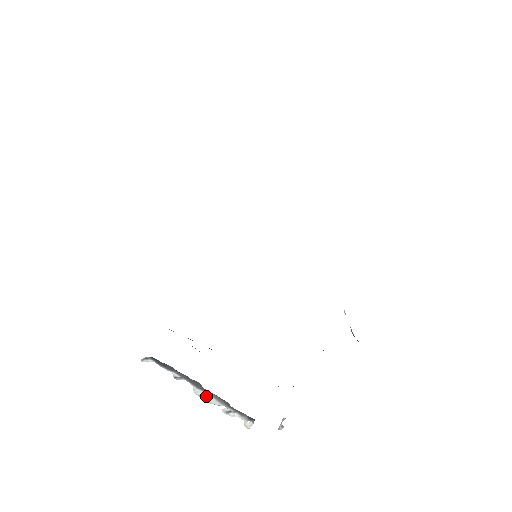
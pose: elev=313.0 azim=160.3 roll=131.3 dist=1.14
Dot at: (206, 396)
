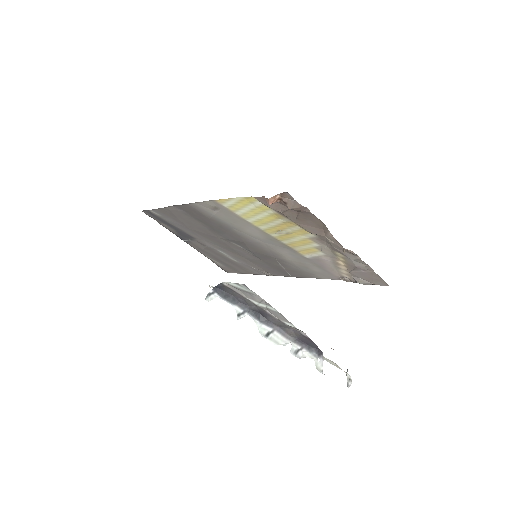
Dot at: (271, 334)
